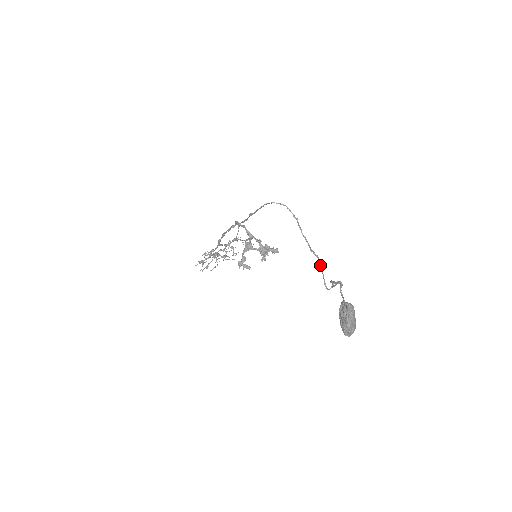
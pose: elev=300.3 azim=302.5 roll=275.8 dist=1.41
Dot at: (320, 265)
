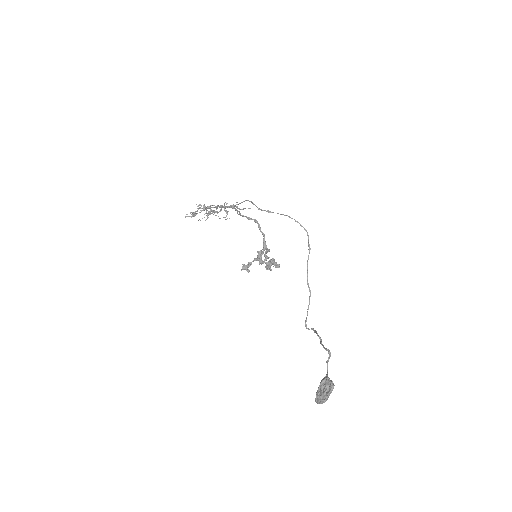
Dot at: (309, 301)
